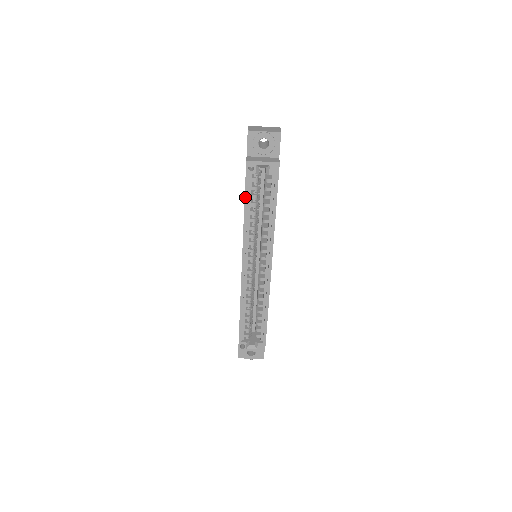
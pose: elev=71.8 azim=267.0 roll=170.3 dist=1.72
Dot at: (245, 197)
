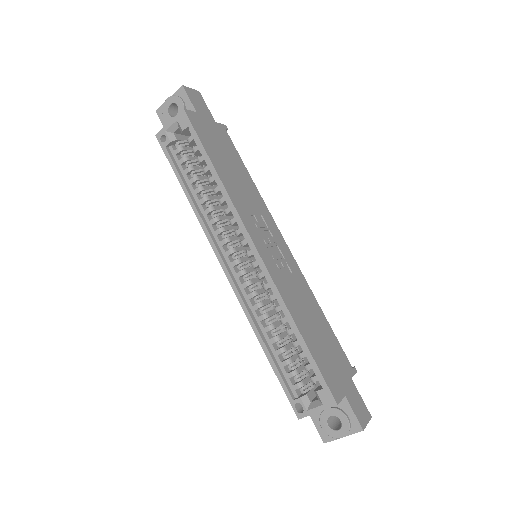
Dot at: (176, 176)
